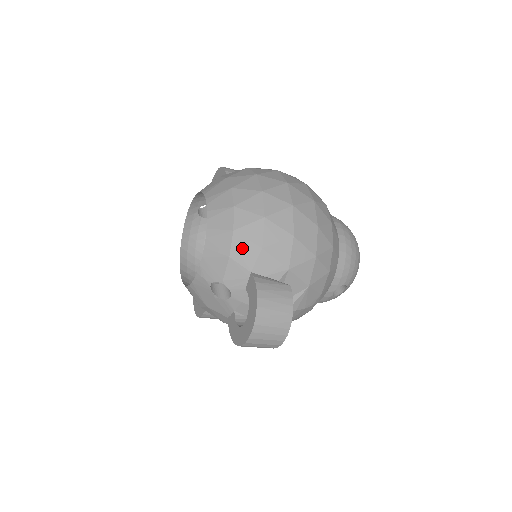
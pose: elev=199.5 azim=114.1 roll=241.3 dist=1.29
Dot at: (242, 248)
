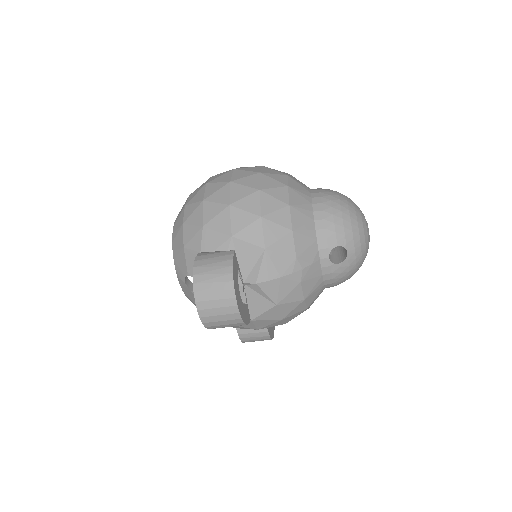
Dot at: (190, 235)
